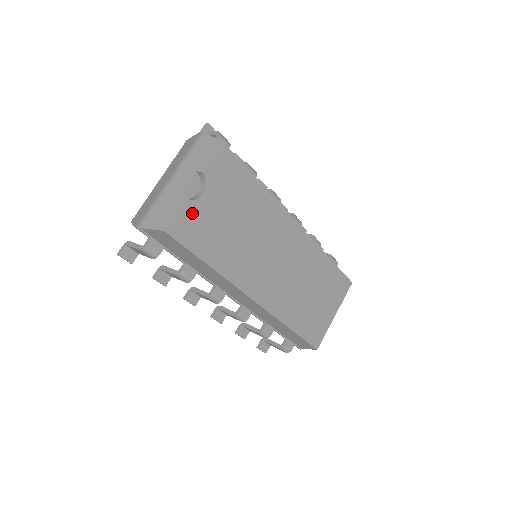
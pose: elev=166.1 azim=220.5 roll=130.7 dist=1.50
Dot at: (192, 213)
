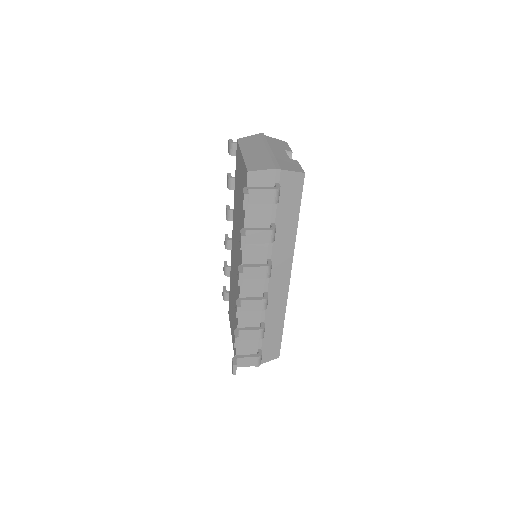
Dot at: occluded
